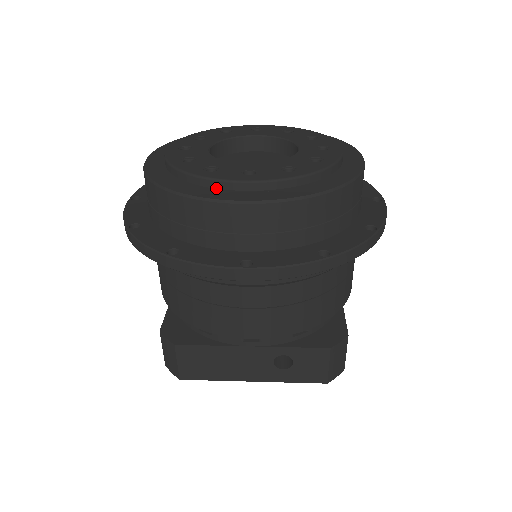
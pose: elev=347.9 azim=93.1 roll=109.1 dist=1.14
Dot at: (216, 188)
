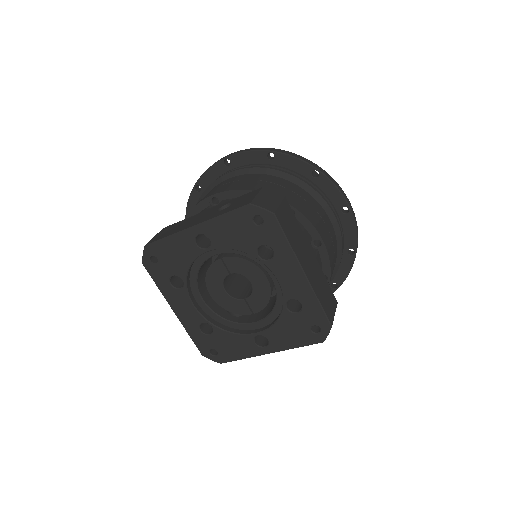
Dot at: occluded
